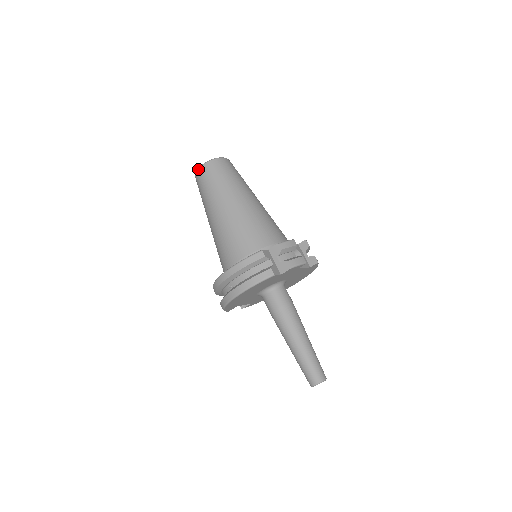
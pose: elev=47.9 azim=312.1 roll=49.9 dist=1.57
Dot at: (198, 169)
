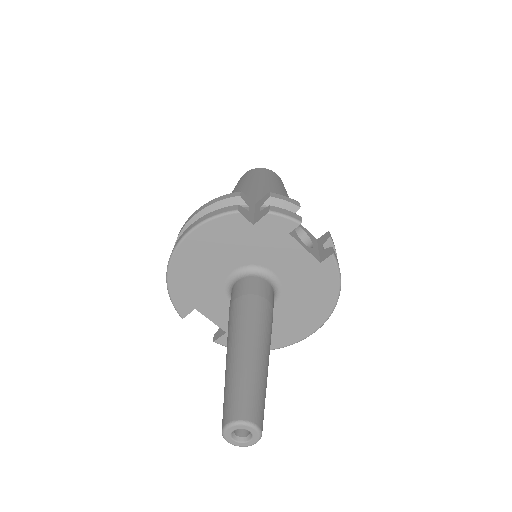
Dot at: (240, 178)
